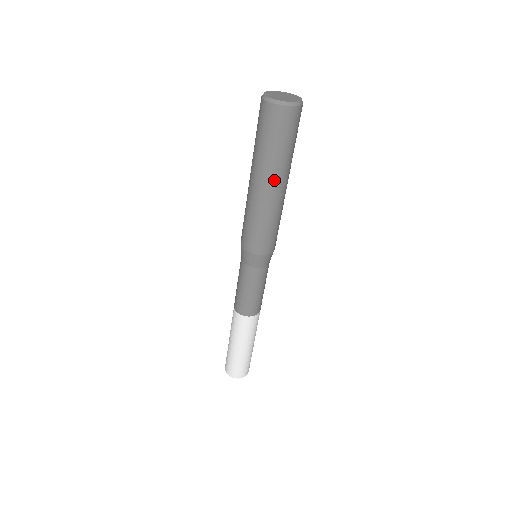
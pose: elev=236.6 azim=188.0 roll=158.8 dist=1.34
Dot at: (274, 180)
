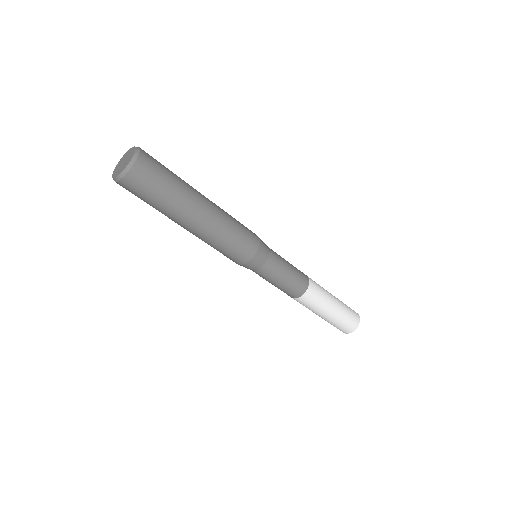
Dot at: (189, 215)
